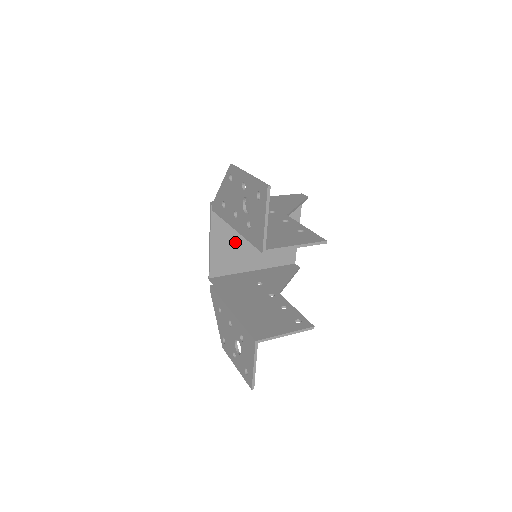
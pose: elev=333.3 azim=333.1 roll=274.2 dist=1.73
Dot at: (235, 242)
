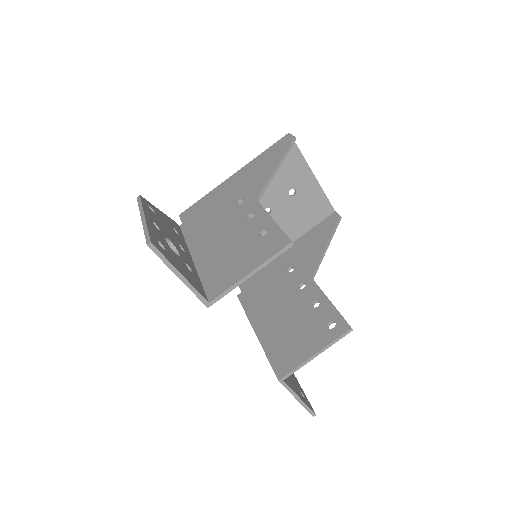
Dot at: occluded
